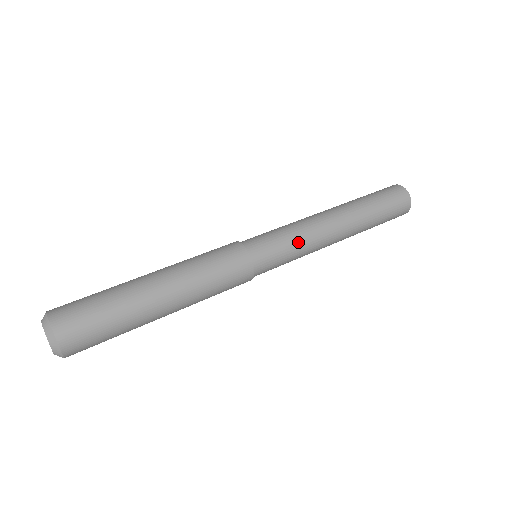
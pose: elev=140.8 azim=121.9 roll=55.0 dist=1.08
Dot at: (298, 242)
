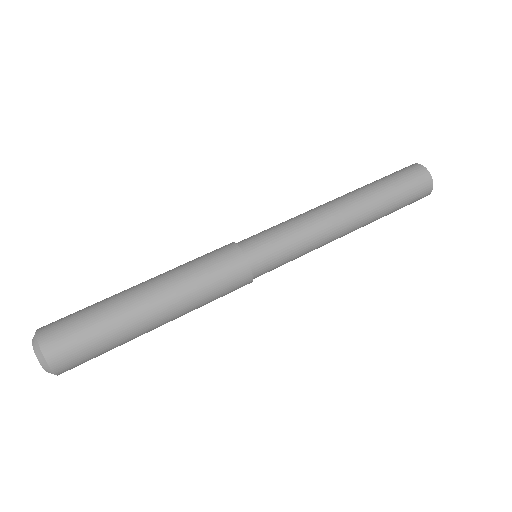
Dot at: (302, 246)
